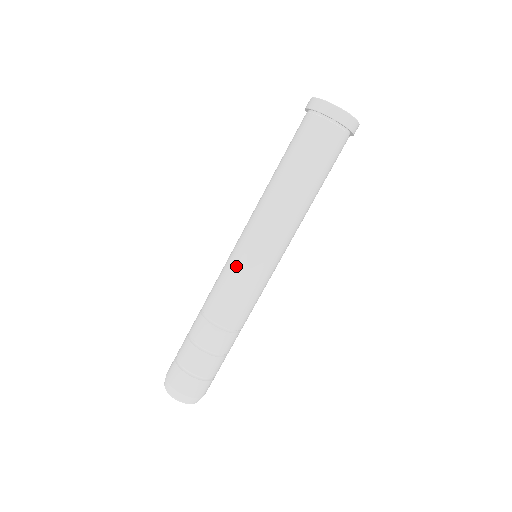
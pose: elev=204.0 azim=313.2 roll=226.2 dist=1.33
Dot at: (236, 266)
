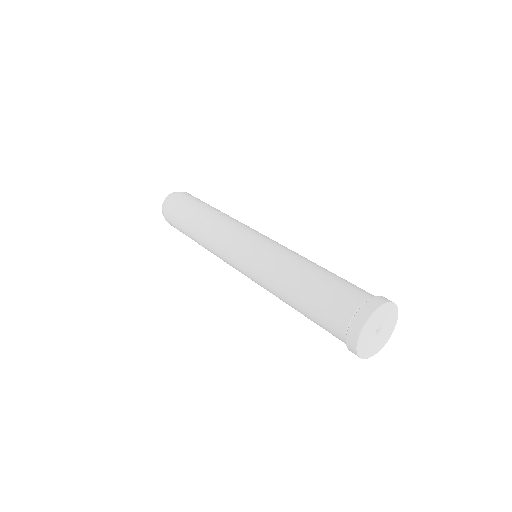
Dot at: (230, 262)
